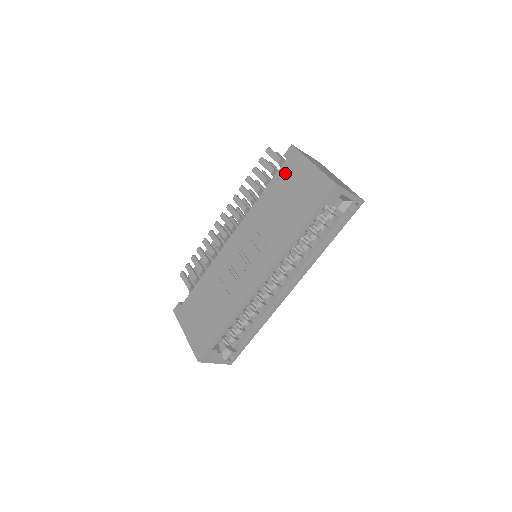
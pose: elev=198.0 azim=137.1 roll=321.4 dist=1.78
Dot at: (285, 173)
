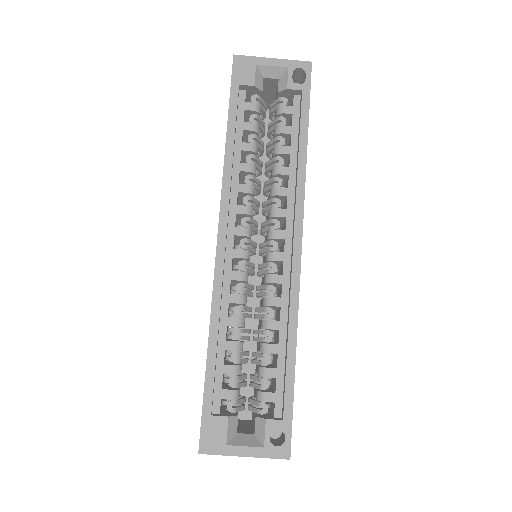
Dot at: occluded
